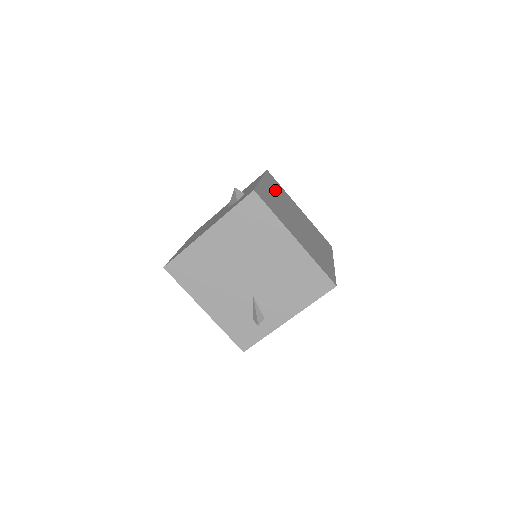
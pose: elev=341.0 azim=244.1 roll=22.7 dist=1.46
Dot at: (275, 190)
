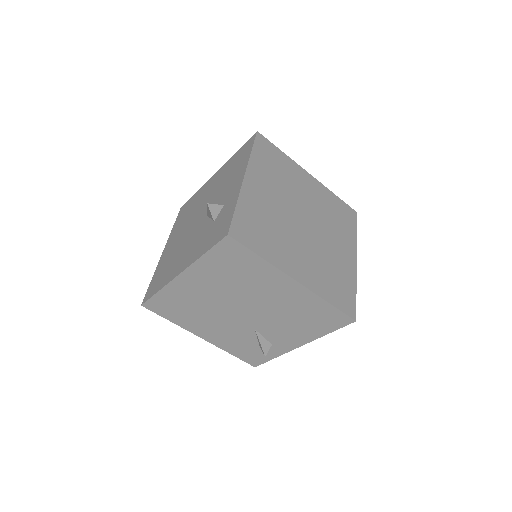
Dot at: (268, 178)
